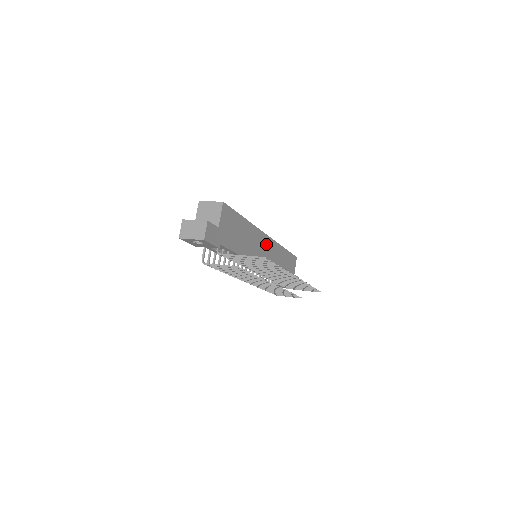
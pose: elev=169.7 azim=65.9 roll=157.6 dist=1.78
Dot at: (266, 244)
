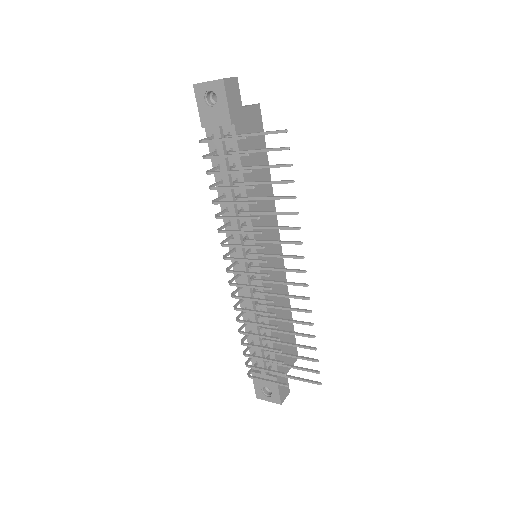
Dot at: (275, 251)
